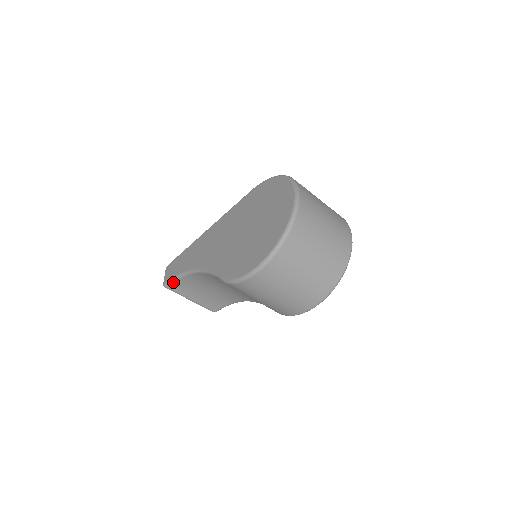
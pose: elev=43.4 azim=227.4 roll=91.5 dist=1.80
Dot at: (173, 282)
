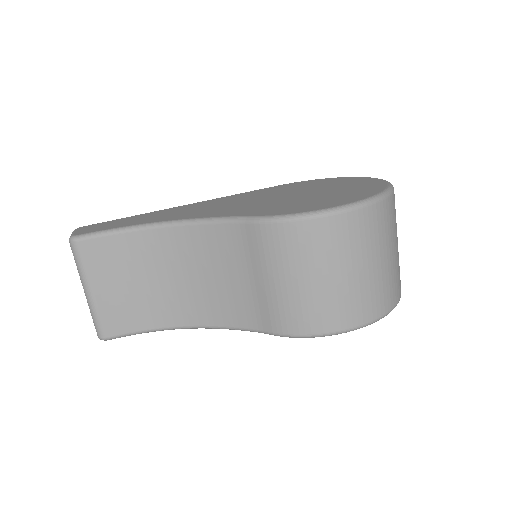
Dot at: (99, 236)
